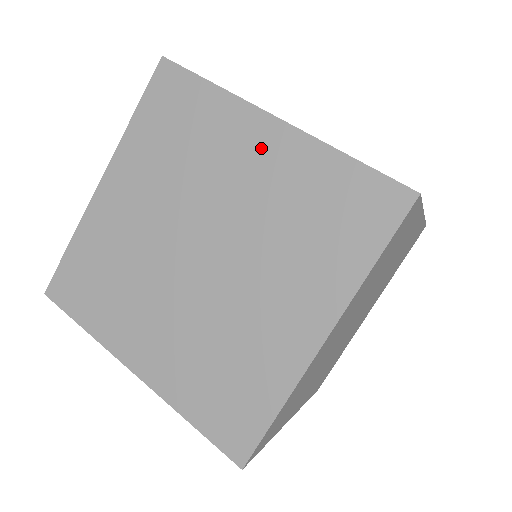
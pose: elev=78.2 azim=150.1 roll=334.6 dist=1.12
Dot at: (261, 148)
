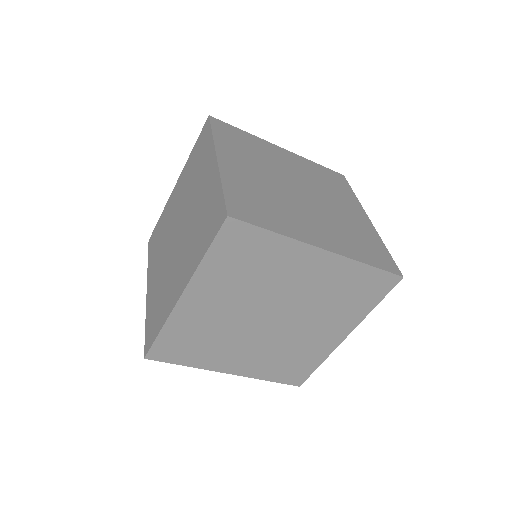
Dot at: (208, 175)
